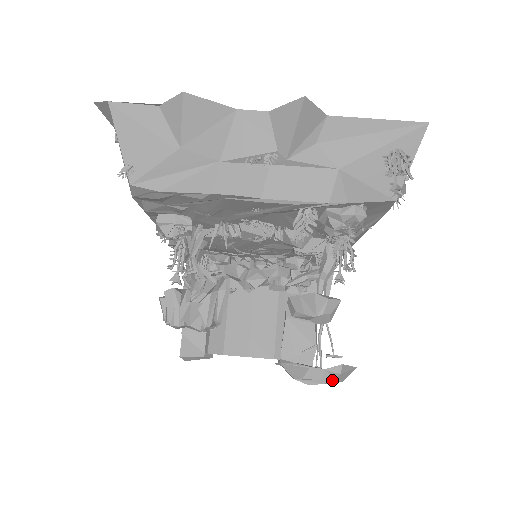
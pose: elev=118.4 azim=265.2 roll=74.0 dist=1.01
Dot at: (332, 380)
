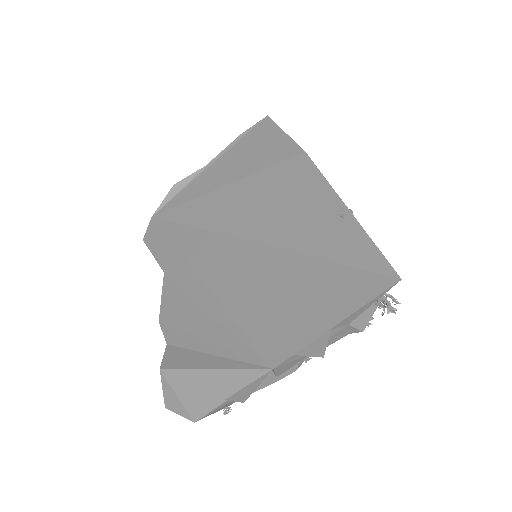
Dot at: occluded
